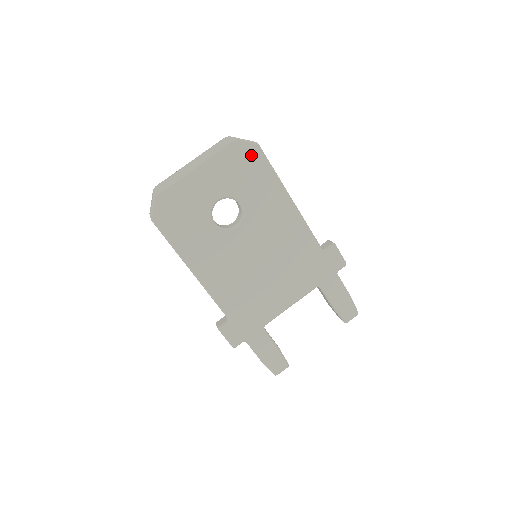
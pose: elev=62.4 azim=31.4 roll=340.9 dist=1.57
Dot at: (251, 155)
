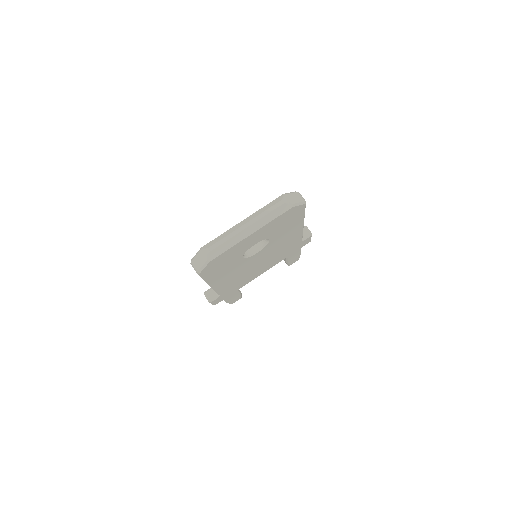
Dot at: (297, 211)
